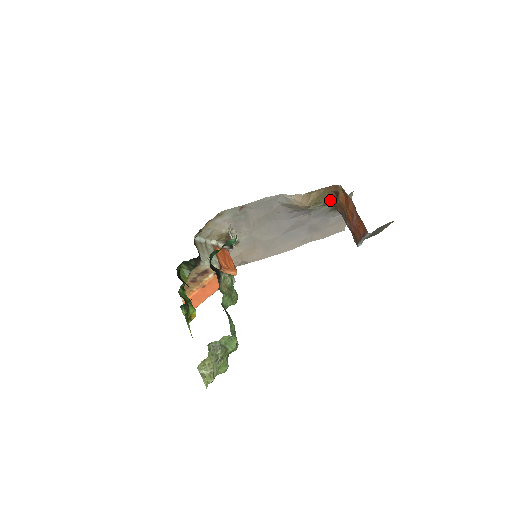
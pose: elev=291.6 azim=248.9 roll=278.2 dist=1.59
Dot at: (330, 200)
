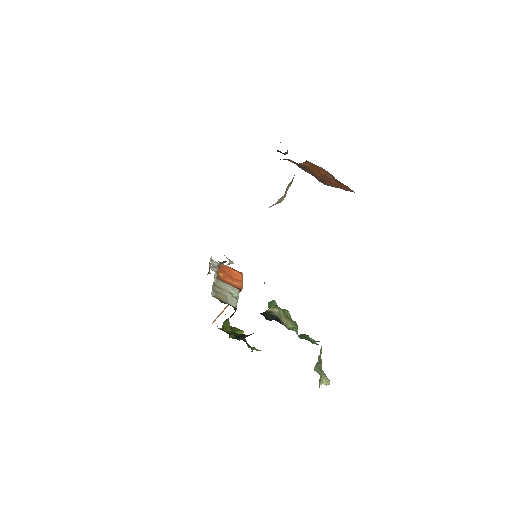
Dot at: occluded
